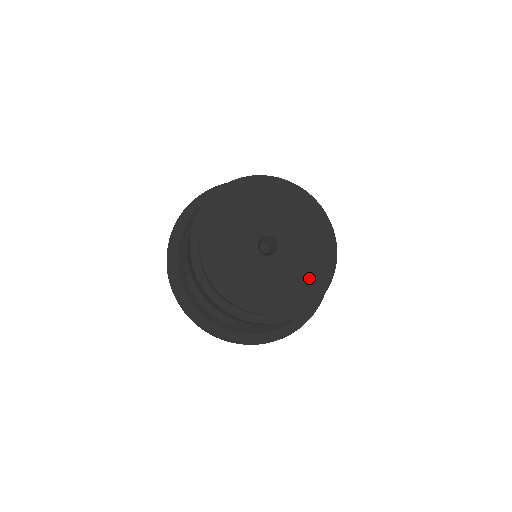
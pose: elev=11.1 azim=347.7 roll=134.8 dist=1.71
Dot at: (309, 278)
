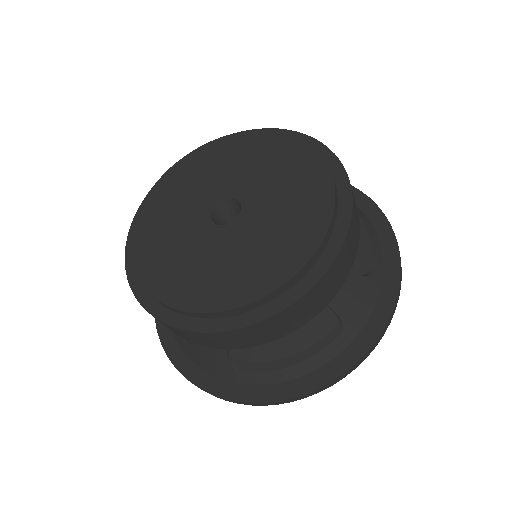
Dot at: (301, 169)
